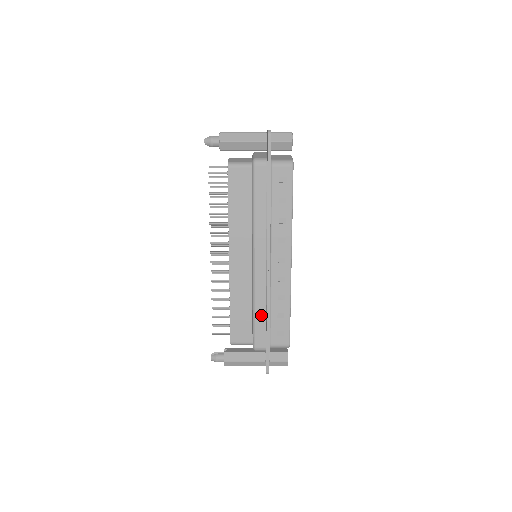
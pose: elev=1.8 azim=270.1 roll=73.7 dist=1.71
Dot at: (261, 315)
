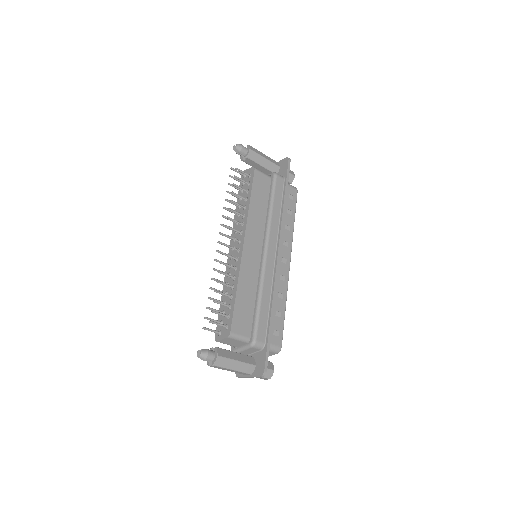
Dot at: (265, 306)
